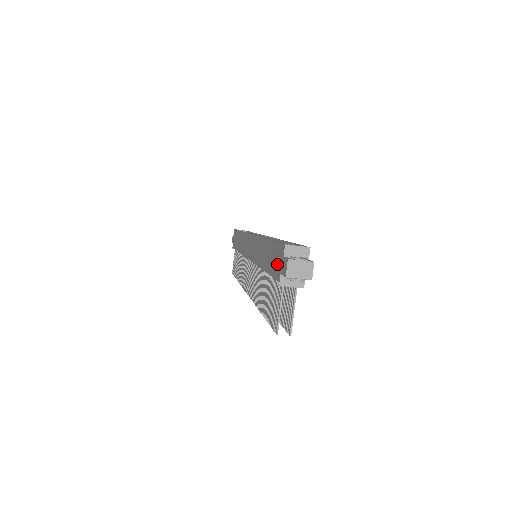
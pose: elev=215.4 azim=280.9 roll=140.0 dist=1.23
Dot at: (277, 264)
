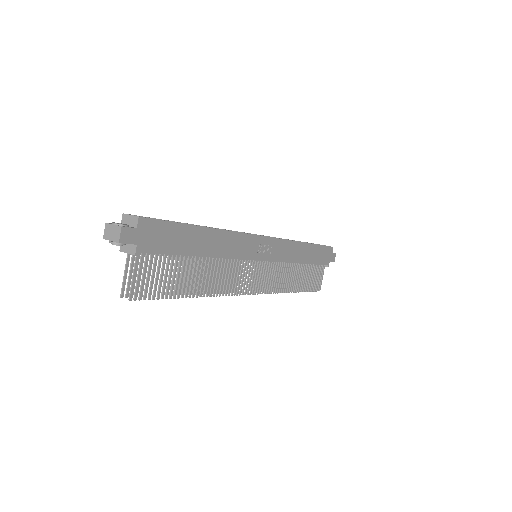
Dot at: occluded
